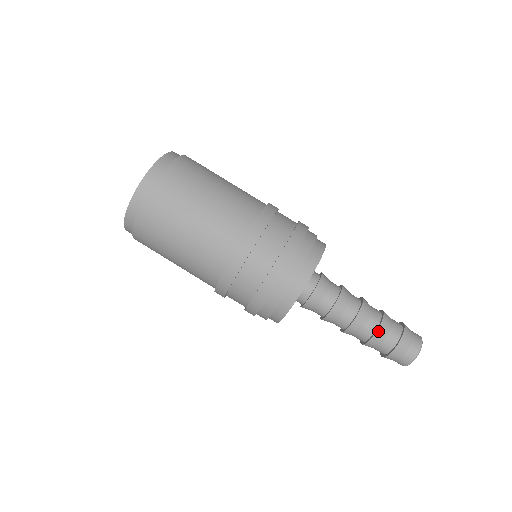
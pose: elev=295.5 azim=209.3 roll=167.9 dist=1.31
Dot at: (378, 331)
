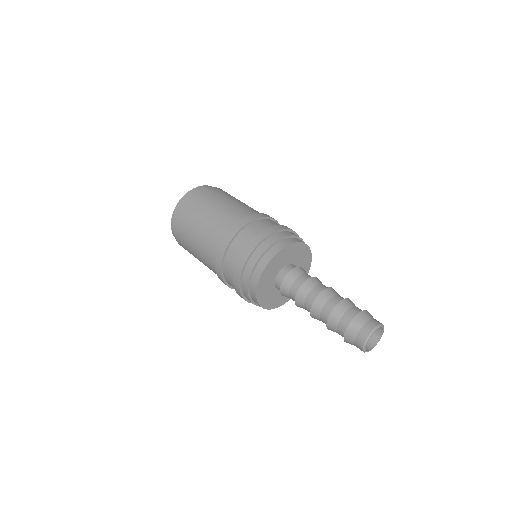
Dot at: (328, 325)
